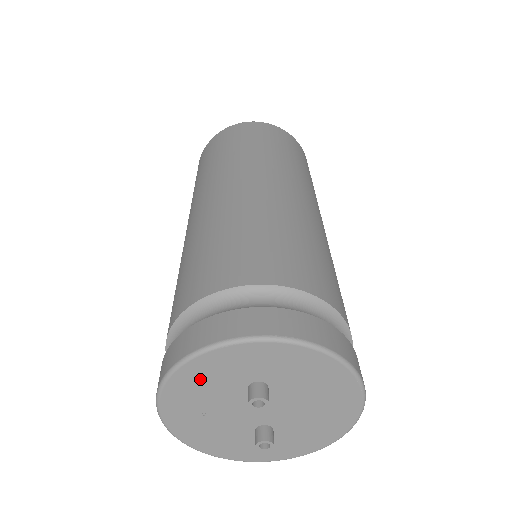
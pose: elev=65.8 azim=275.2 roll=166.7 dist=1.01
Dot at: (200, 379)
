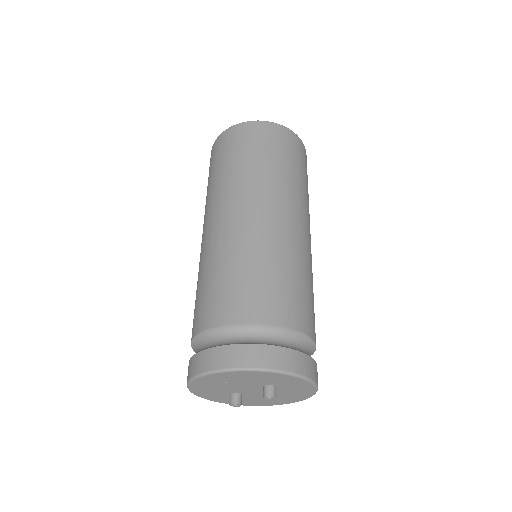
Dot at: (256, 376)
